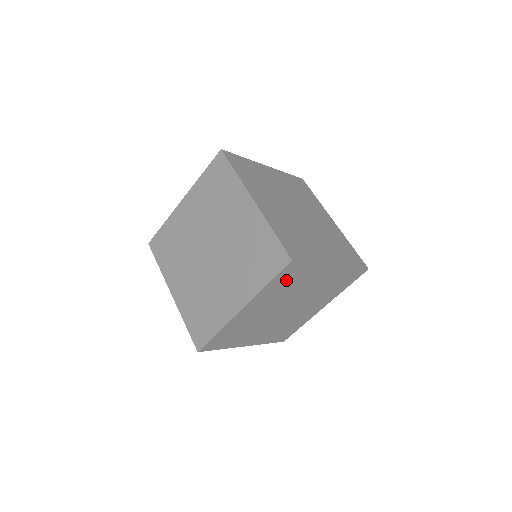
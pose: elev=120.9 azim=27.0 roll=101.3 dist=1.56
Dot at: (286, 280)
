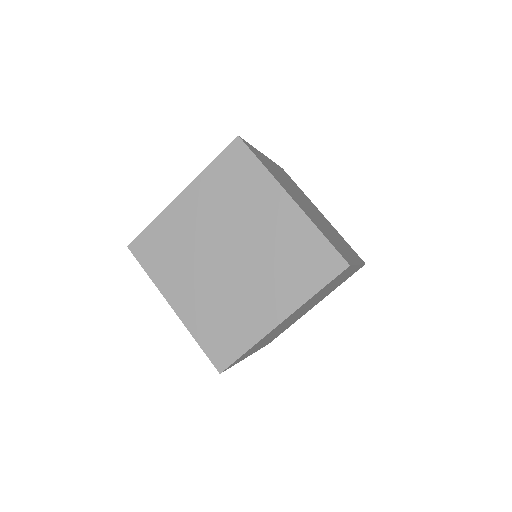
Dot at: (231, 175)
